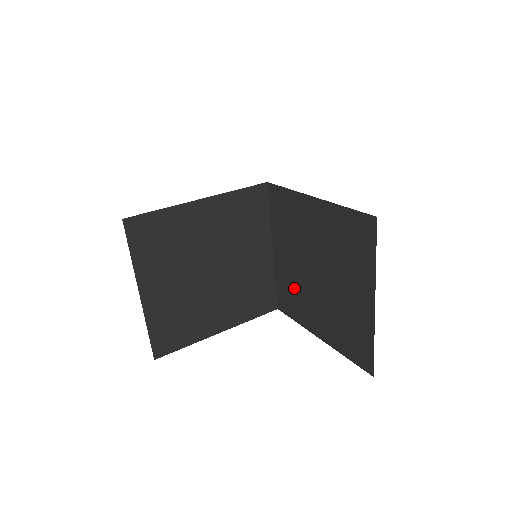
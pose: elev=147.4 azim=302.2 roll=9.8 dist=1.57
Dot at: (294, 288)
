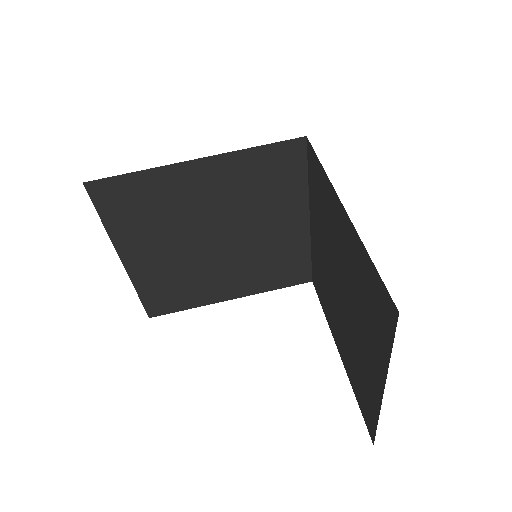
Dot at: (323, 280)
